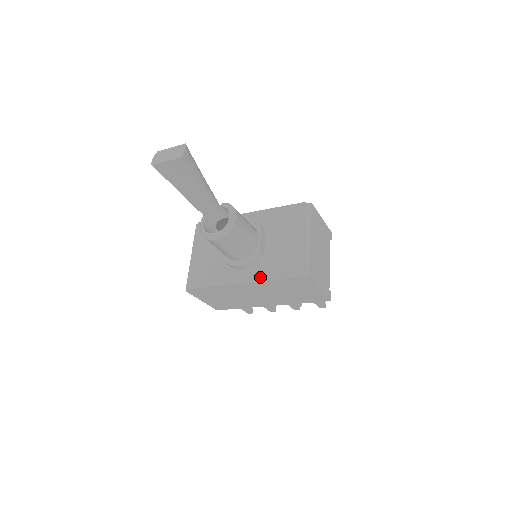
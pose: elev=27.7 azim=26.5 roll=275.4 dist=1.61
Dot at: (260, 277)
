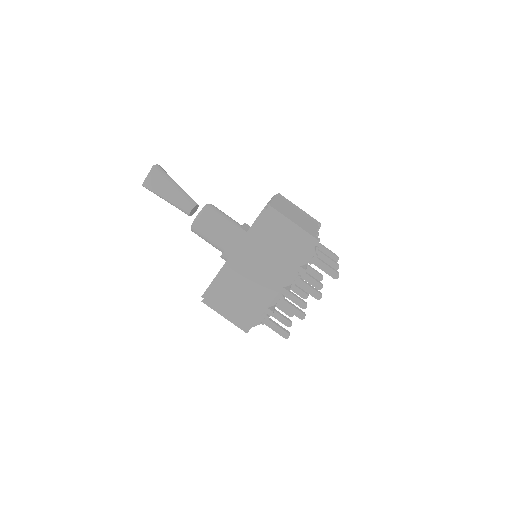
Dot at: (242, 238)
